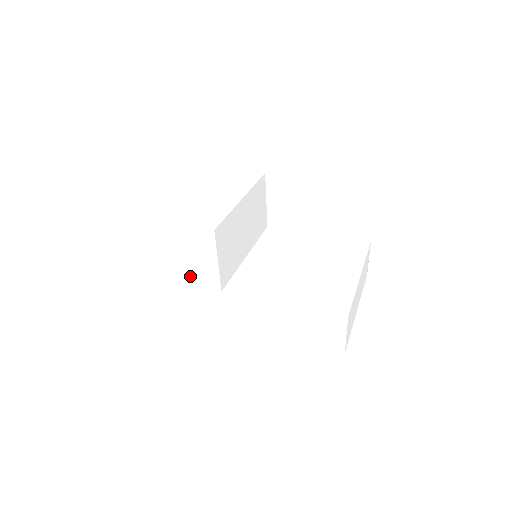
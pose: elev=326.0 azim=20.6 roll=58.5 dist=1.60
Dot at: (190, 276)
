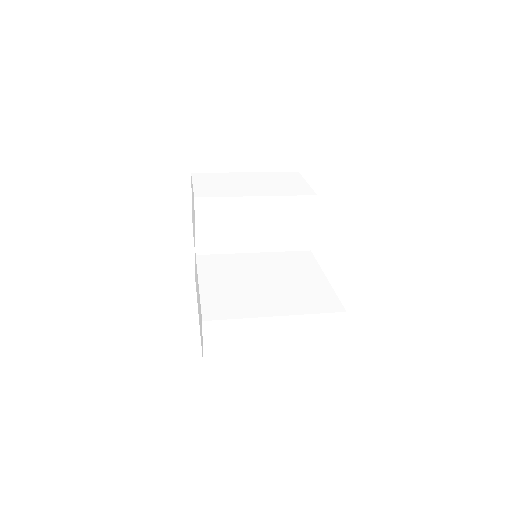
Dot at: occluded
